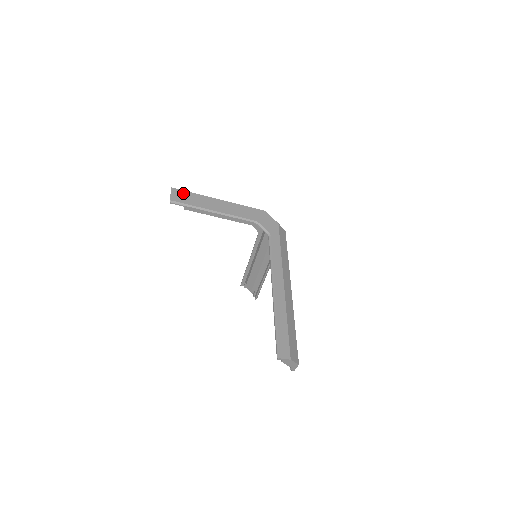
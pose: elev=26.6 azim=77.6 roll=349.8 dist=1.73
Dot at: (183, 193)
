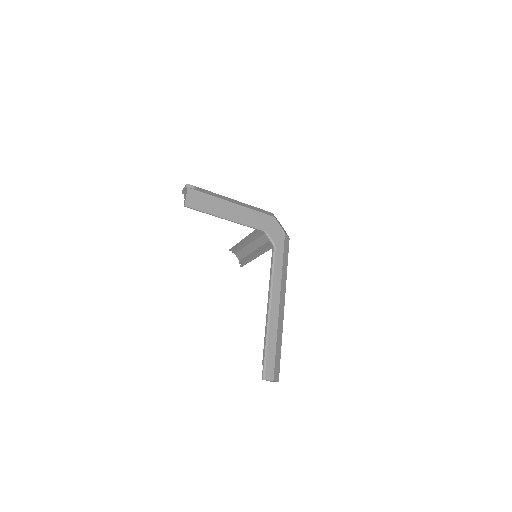
Dot at: (199, 195)
